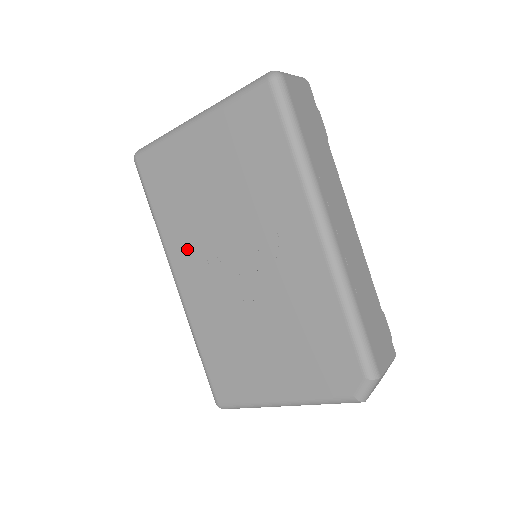
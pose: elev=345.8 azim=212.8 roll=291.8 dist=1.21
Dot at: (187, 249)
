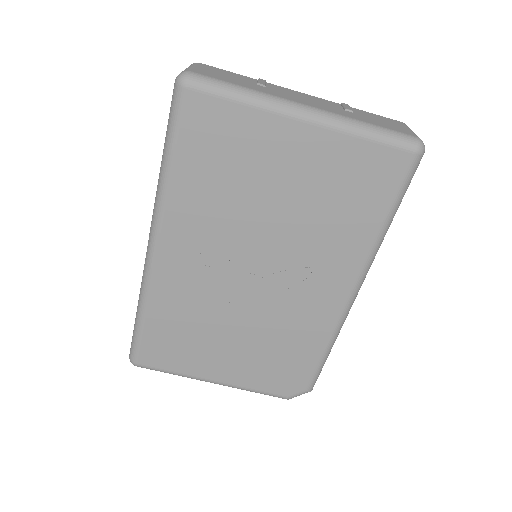
Dot at: (196, 228)
